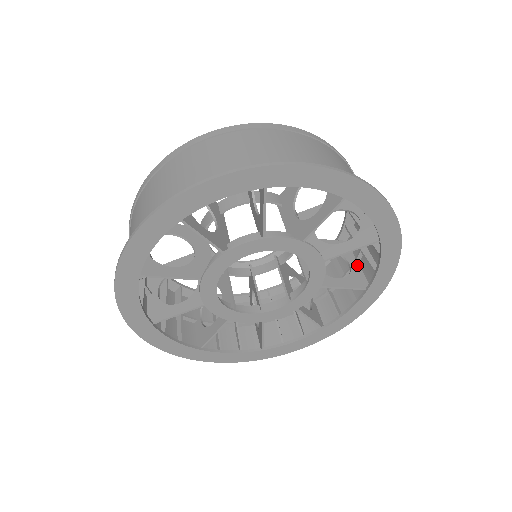
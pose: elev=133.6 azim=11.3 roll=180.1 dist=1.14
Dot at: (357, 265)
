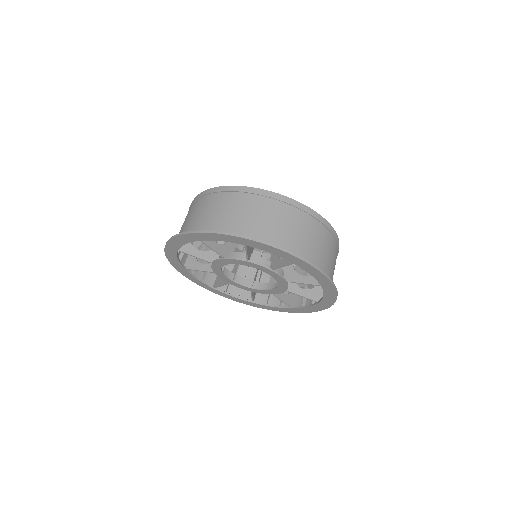
Dot at: occluded
